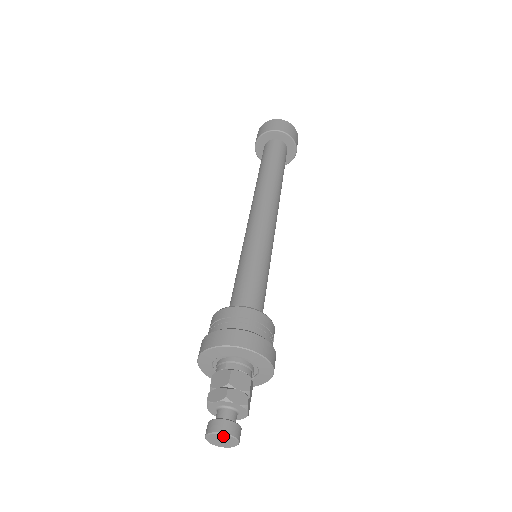
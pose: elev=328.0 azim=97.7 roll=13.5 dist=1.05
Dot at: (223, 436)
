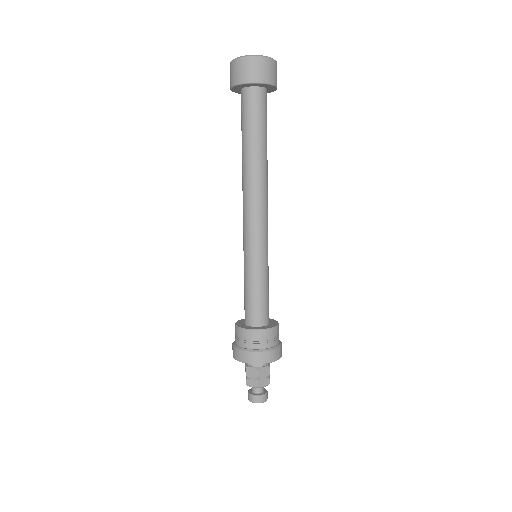
Dot at: (259, 402)
